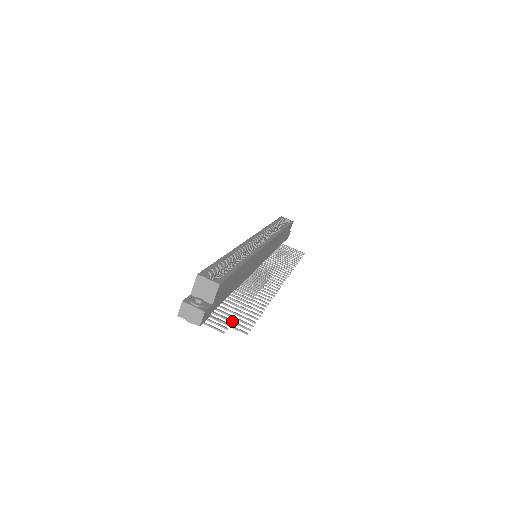
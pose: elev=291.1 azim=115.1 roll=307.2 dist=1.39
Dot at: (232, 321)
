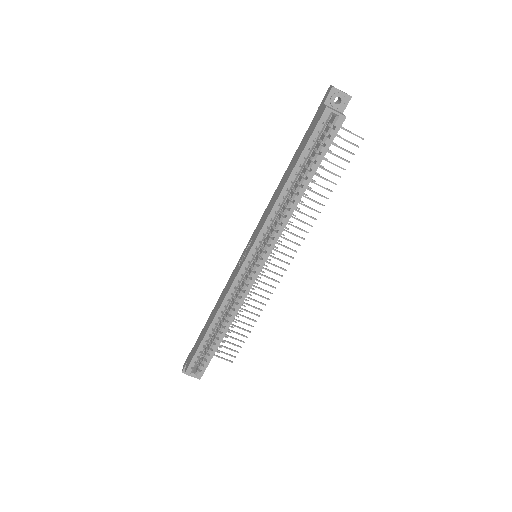
Dot at: occluded
